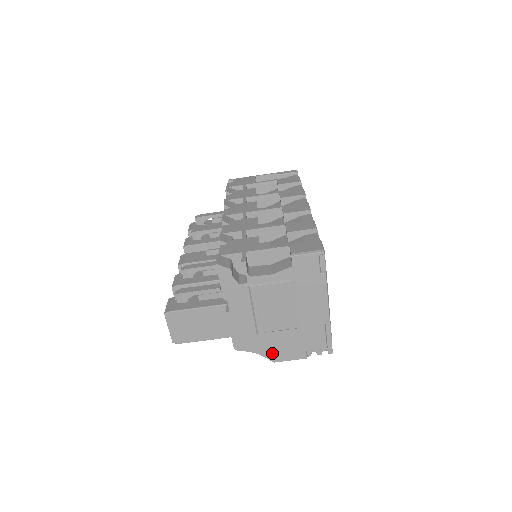
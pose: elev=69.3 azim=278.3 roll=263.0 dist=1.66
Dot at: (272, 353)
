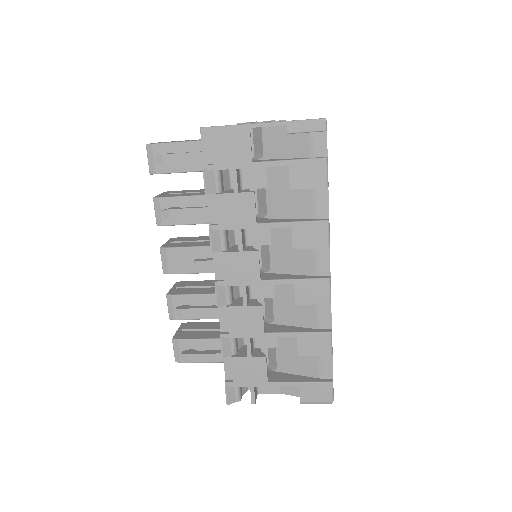
Dot at: occluded
